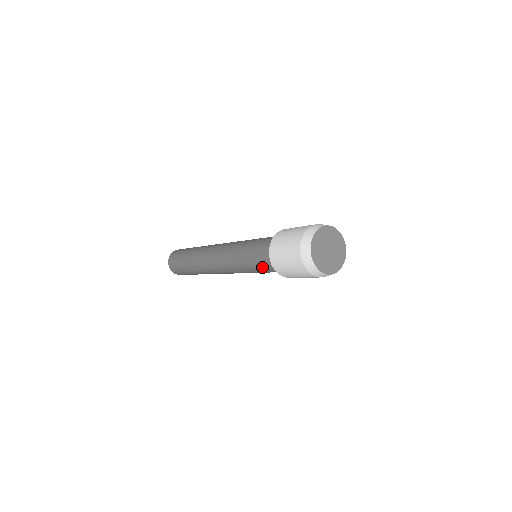
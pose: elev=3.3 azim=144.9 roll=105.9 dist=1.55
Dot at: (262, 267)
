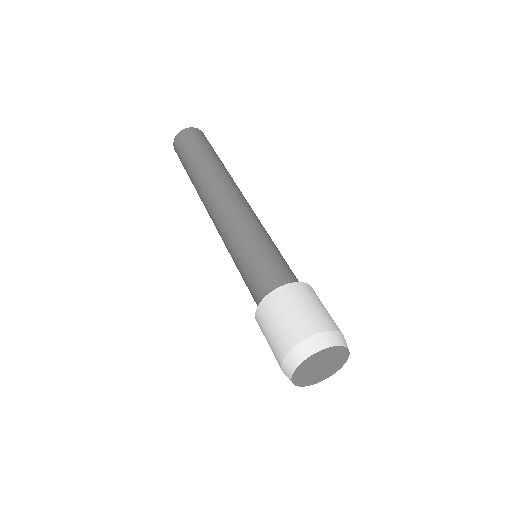
Dot at: (249, 283)
